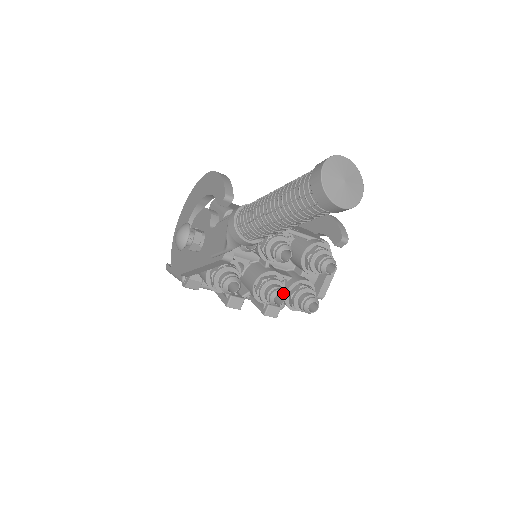
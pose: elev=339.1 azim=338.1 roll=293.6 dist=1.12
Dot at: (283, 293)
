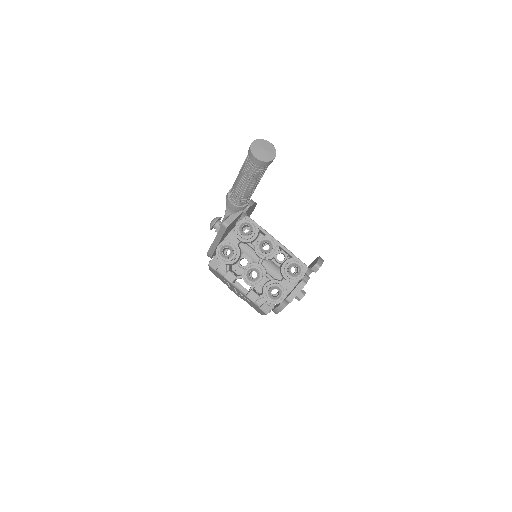
Dot at: (257, 272)
